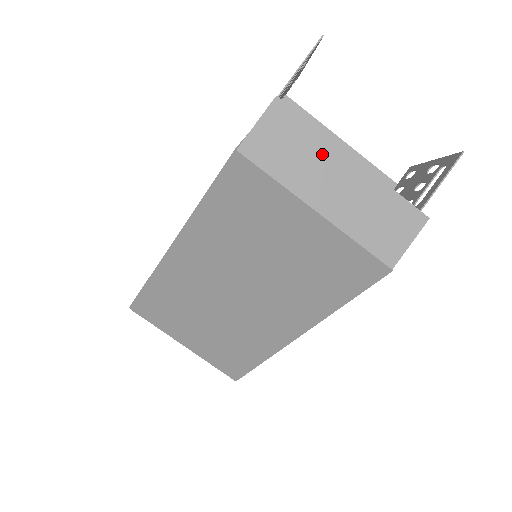
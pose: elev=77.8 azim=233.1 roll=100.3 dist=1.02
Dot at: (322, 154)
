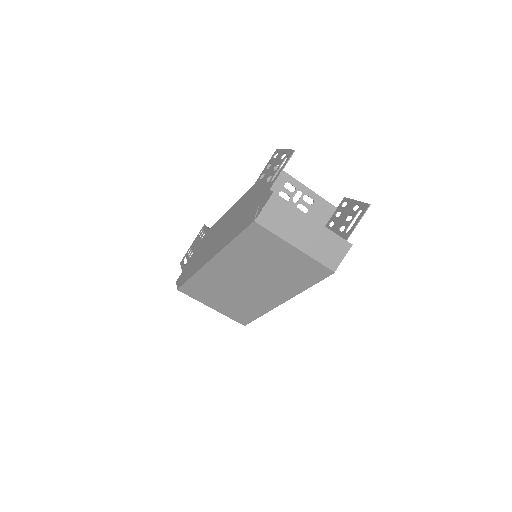
Dot at: (298, 219)
